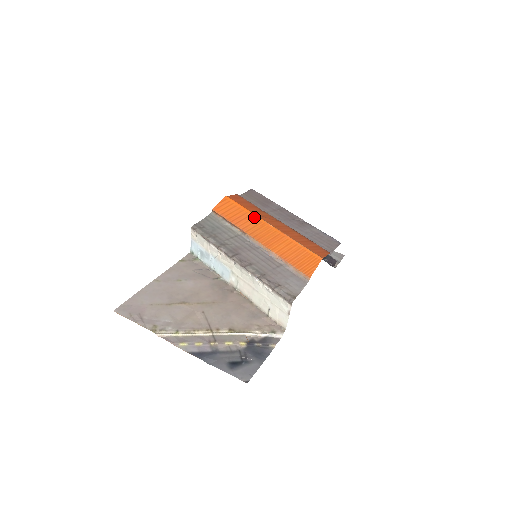
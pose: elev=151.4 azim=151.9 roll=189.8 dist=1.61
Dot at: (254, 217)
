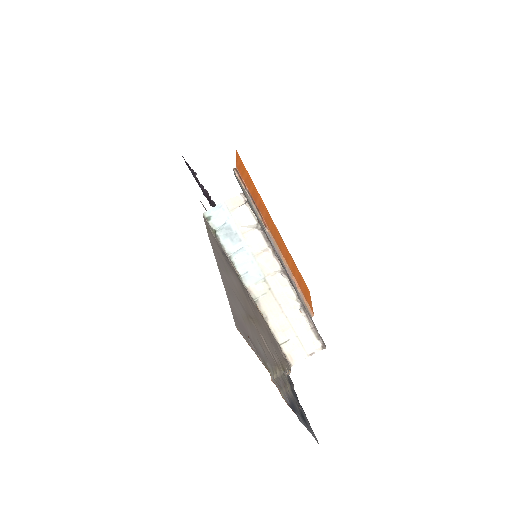
Dot at: (264, 206)
